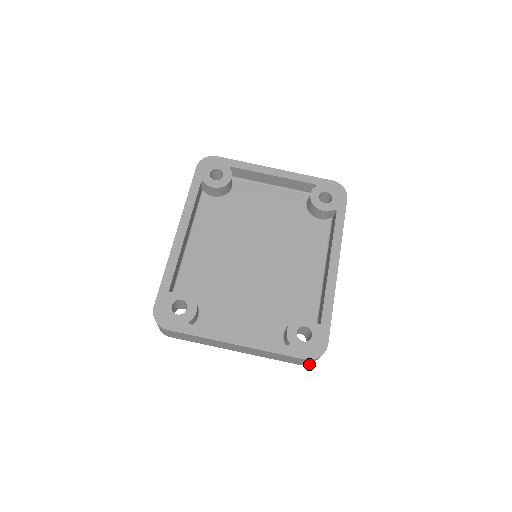
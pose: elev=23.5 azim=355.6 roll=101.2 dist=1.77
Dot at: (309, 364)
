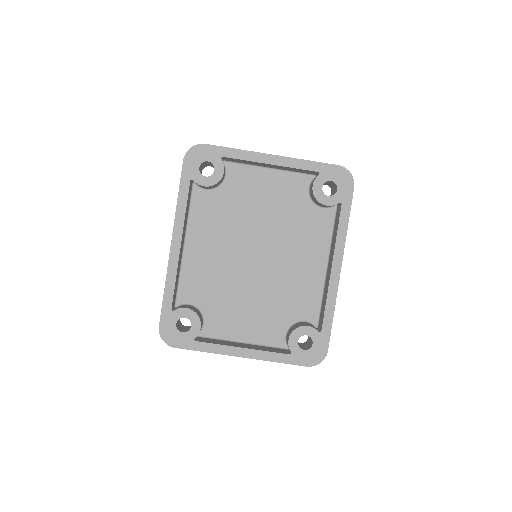
Dot at: occluded
